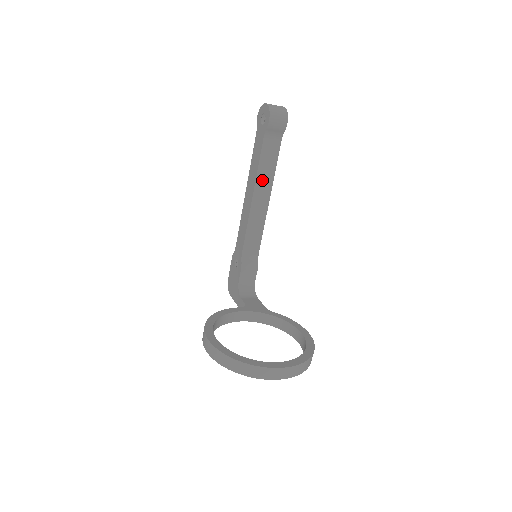
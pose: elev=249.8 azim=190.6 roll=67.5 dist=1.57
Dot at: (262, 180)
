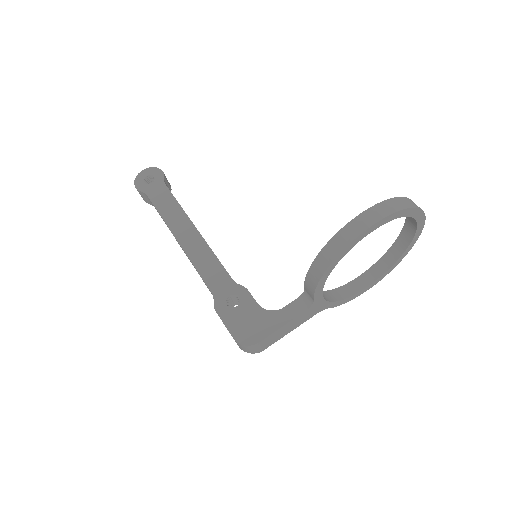
Dot at: occluded
